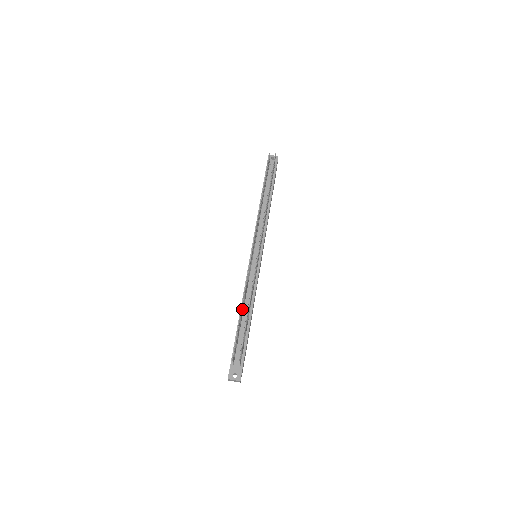
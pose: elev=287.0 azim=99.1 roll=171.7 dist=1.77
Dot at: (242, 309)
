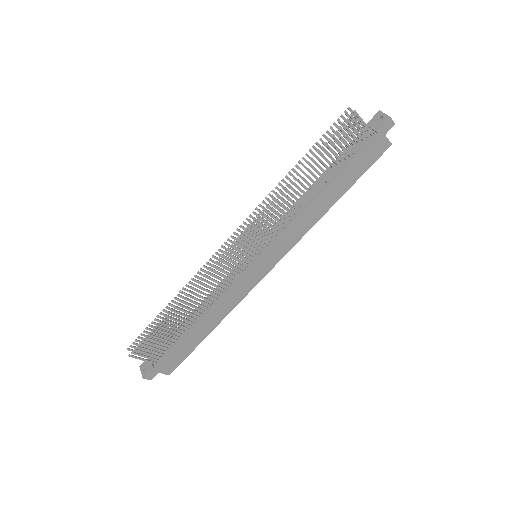
Dot at: occluded
